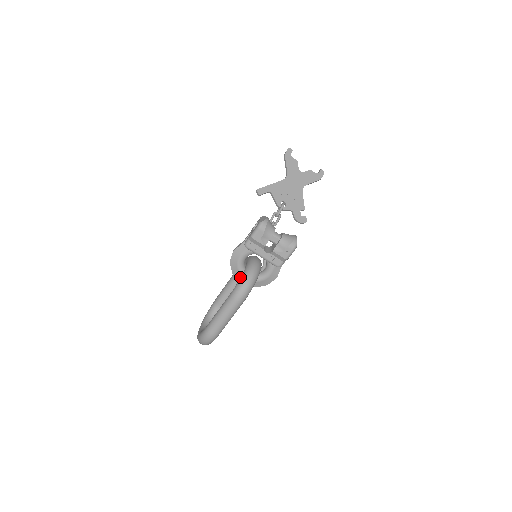
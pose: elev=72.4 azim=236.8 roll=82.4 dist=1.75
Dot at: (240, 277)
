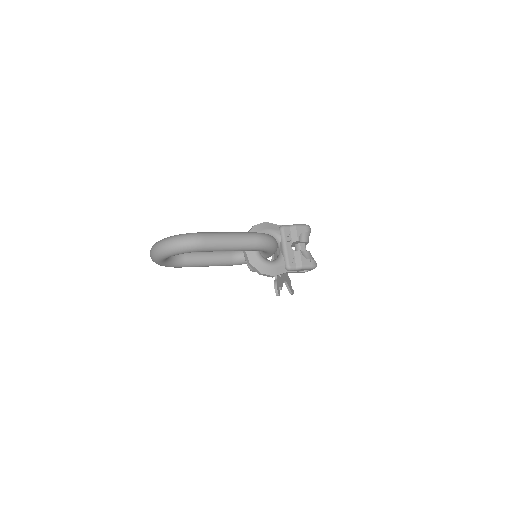
Dot at: occluded
